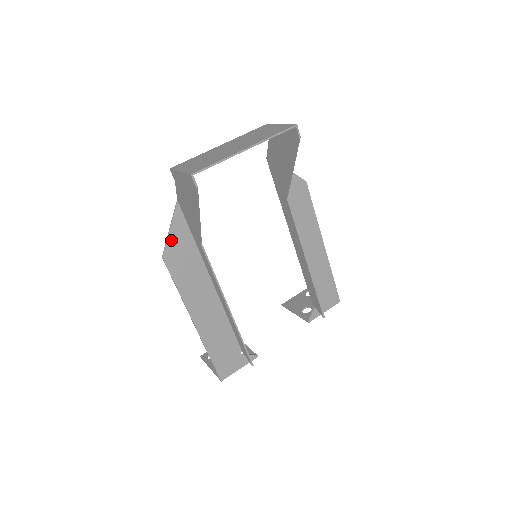
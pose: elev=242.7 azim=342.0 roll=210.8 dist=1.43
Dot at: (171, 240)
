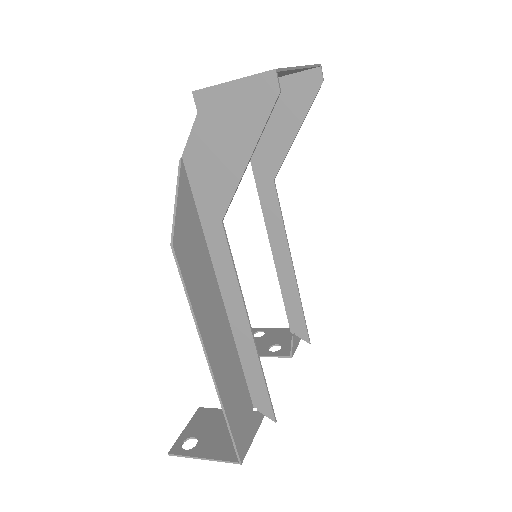
Dot at: (179, 218)
